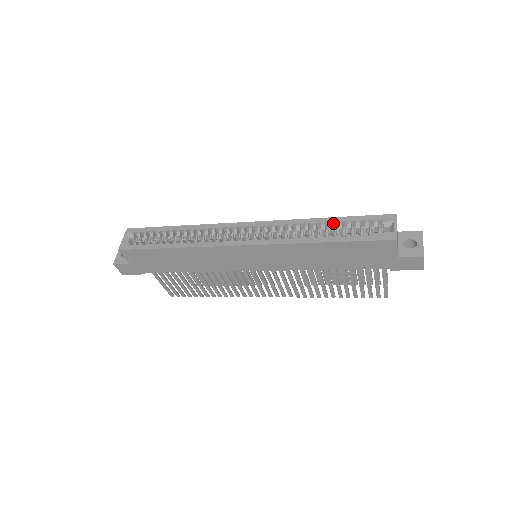
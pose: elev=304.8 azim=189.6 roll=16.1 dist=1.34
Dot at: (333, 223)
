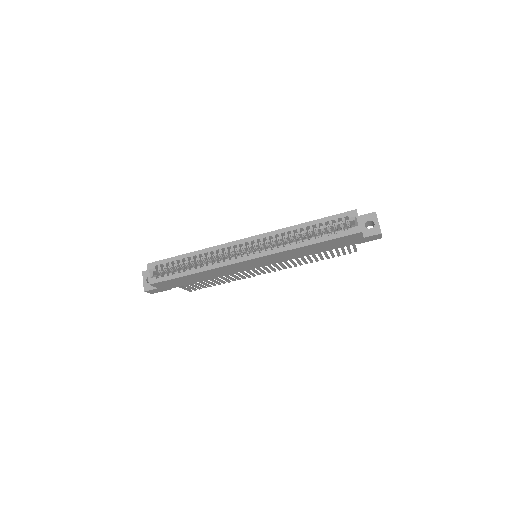
Dot at: (312, 226)
